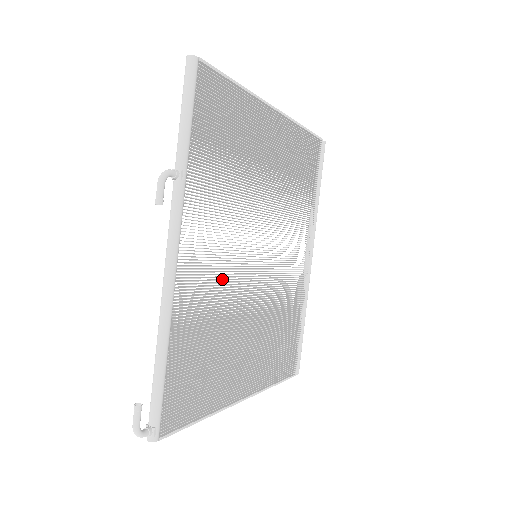
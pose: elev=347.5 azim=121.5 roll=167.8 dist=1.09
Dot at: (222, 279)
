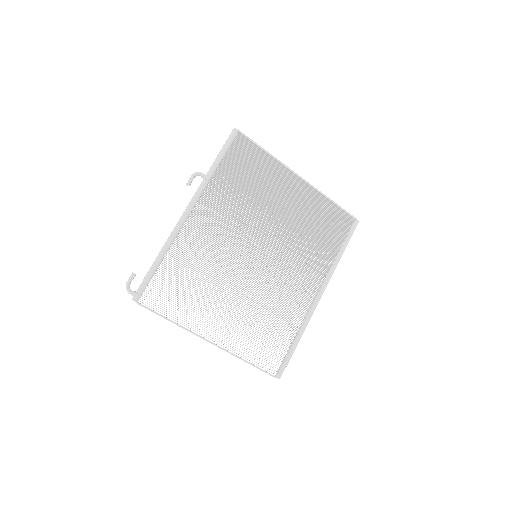
Dot at: (220, 250)
